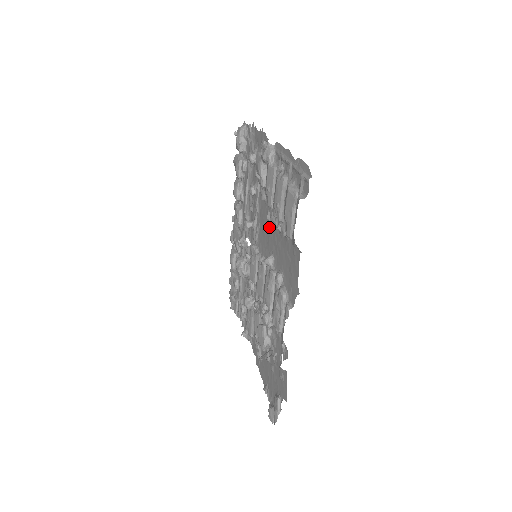
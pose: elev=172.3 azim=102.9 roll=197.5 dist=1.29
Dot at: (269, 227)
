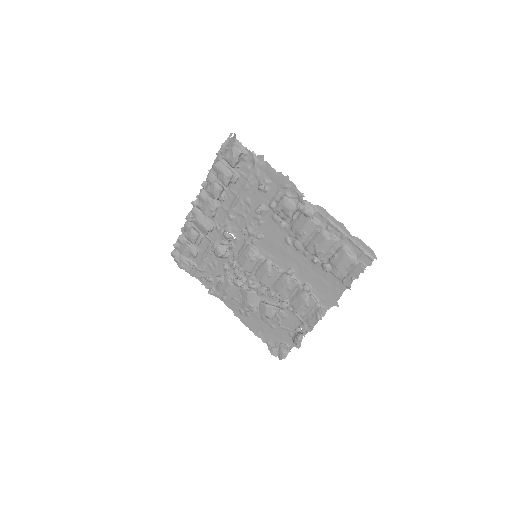
Dot at: (287, 248)
